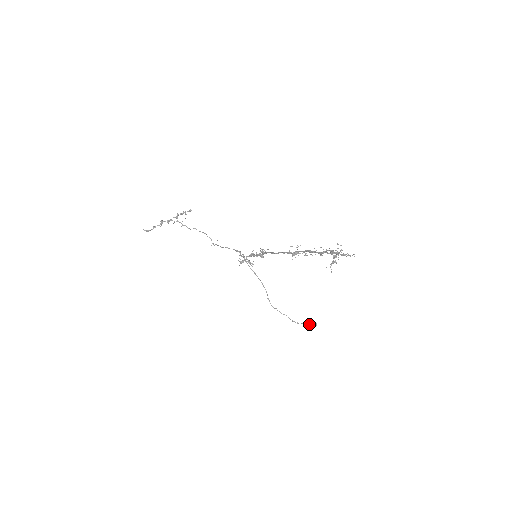
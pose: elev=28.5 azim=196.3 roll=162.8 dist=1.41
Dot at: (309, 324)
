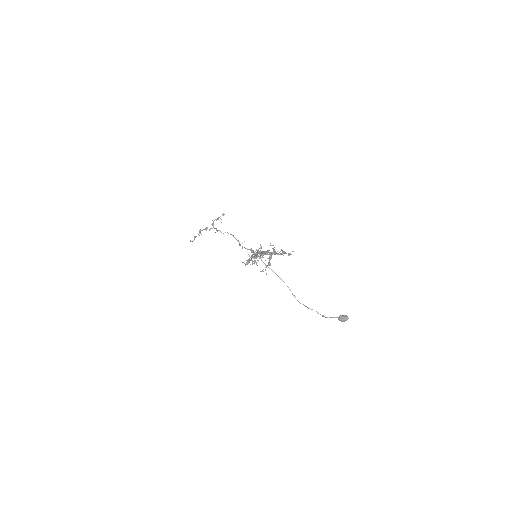
Dot at: (338, 318)
